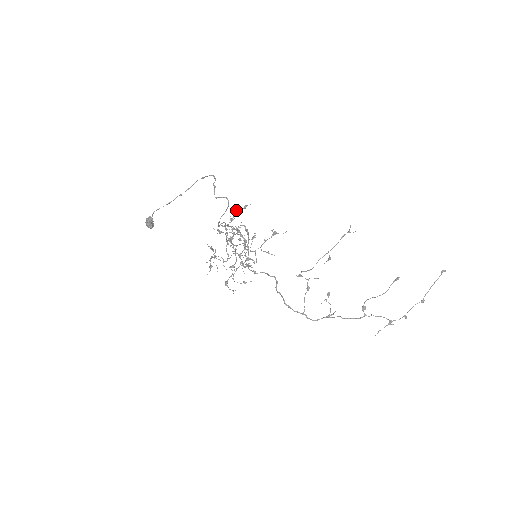
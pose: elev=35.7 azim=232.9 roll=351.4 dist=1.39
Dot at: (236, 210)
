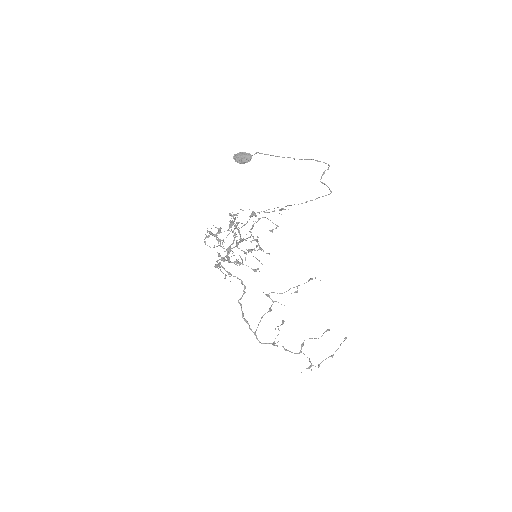
Dot at: (242, 210)
